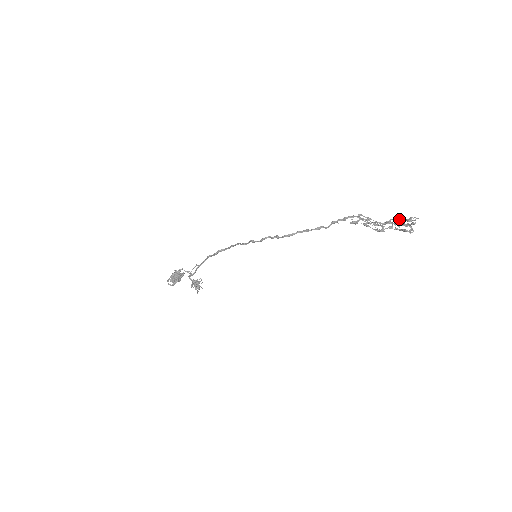
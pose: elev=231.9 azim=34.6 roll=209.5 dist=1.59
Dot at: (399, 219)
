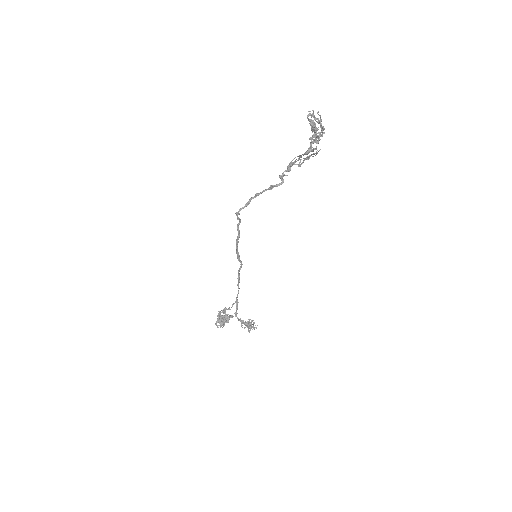
Dot at: (321, 130)
